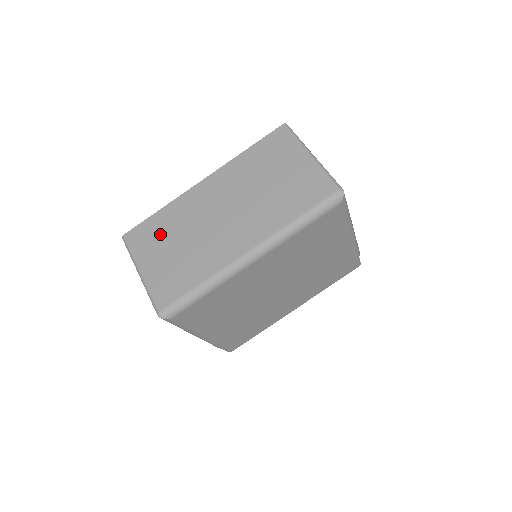
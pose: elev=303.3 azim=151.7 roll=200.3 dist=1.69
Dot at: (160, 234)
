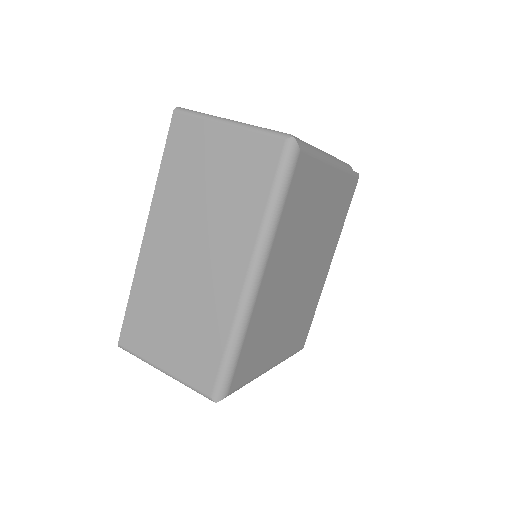
Dot at: (150, 319)
